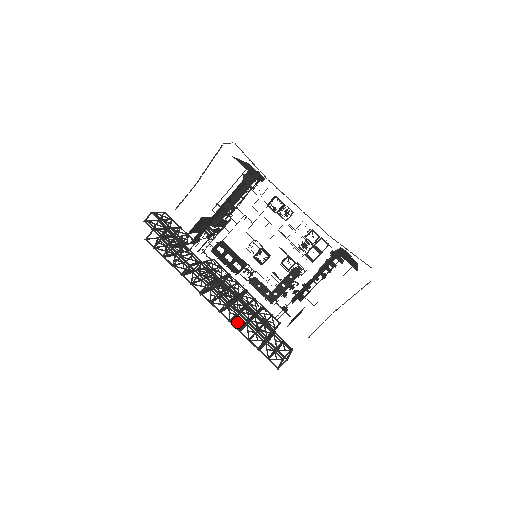
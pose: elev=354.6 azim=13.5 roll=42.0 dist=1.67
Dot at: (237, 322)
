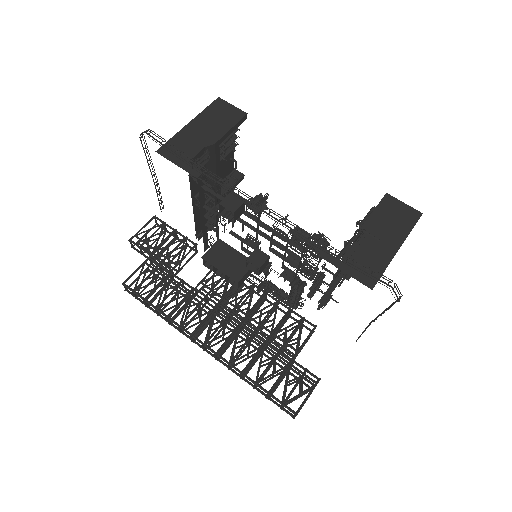
Dot at: (243, 361)
